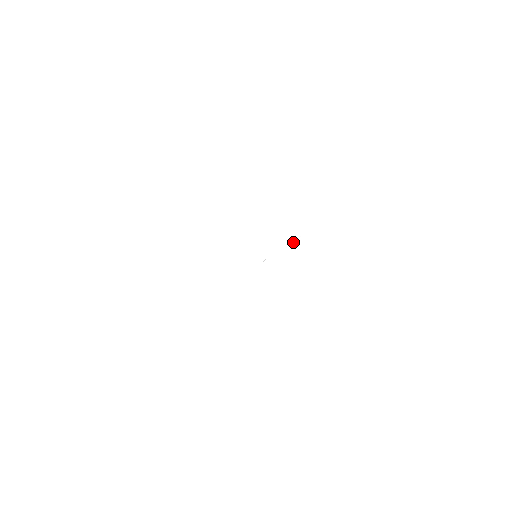
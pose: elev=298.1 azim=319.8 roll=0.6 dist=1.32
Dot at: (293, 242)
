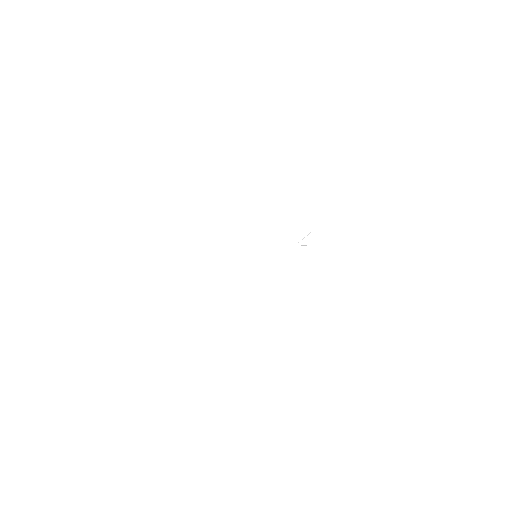
Dot at: occluded
